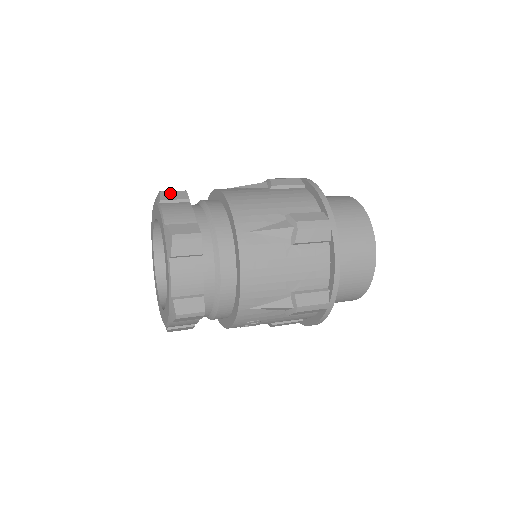
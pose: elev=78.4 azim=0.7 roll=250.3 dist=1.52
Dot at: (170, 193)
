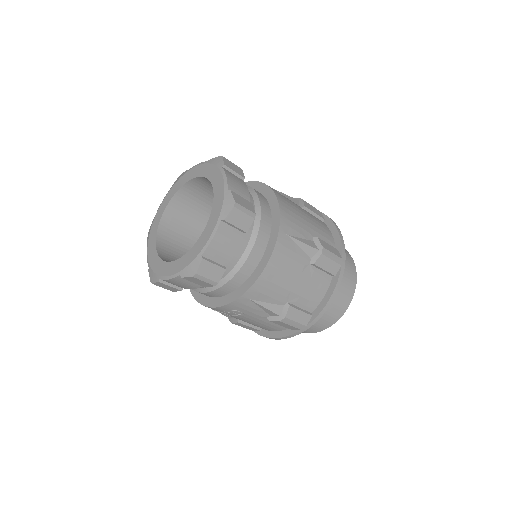
Dot at: (231, 163)
